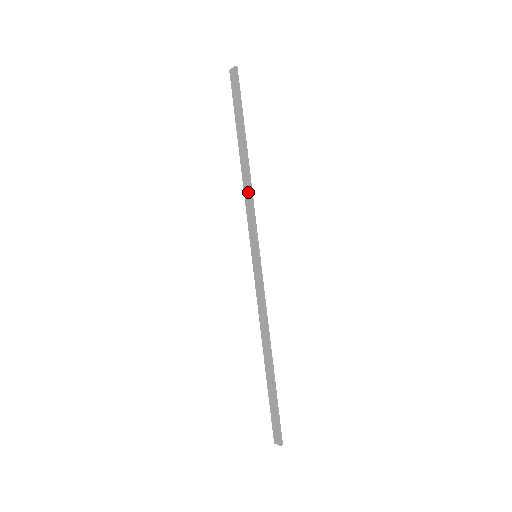
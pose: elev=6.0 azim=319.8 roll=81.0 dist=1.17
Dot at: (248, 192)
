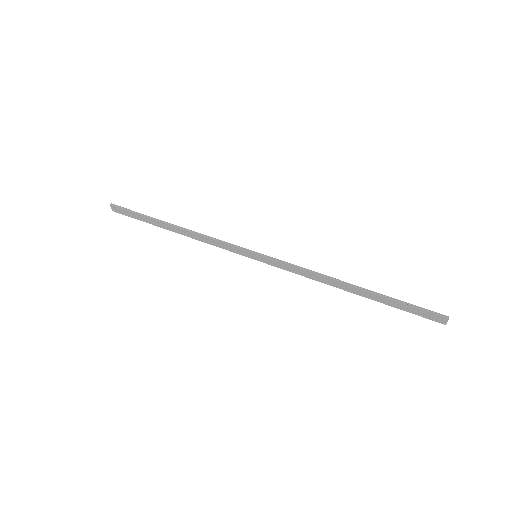
Dot at: (202, 238)
